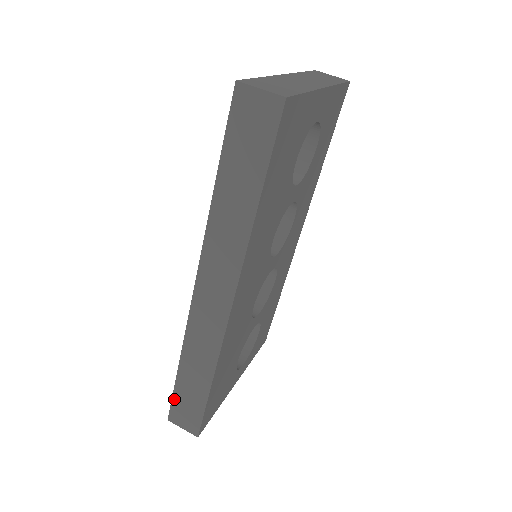
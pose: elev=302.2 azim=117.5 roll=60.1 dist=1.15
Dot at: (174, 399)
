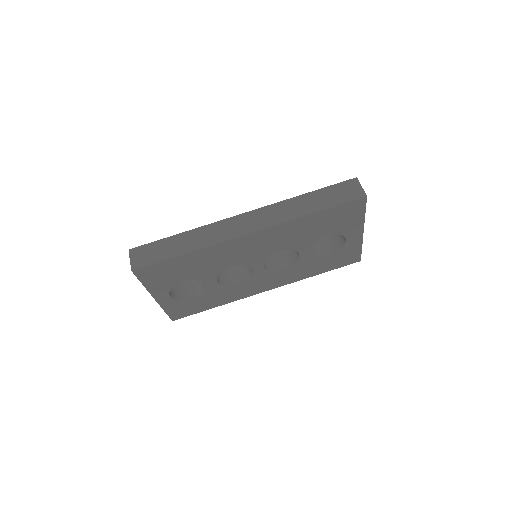
Dot at: (152, 244)
